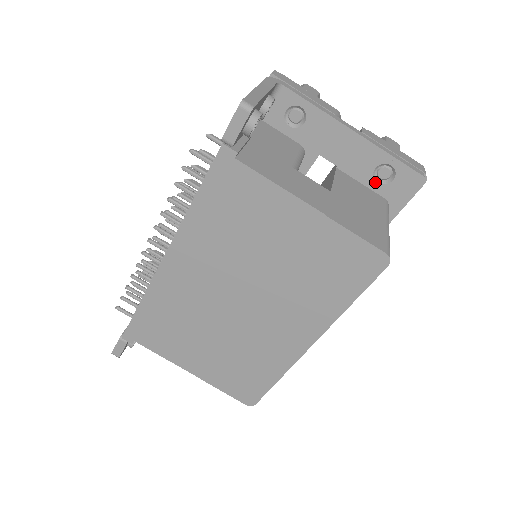
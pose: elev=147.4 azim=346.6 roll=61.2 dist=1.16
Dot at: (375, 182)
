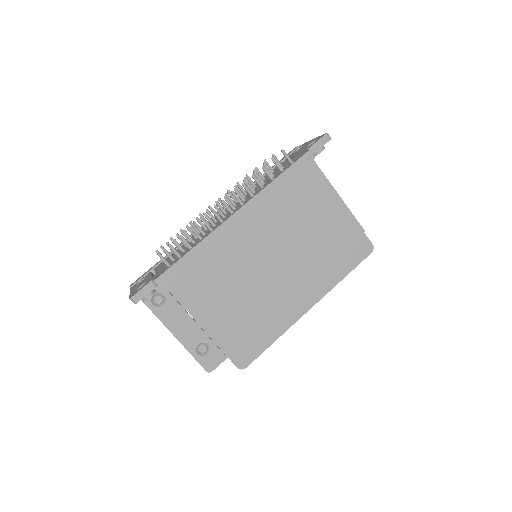
Dot at: occluded
